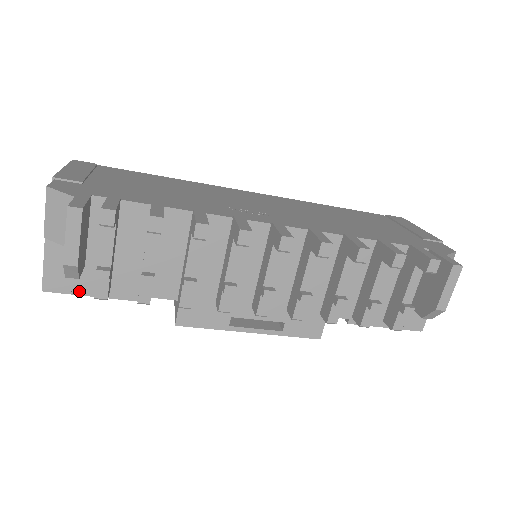
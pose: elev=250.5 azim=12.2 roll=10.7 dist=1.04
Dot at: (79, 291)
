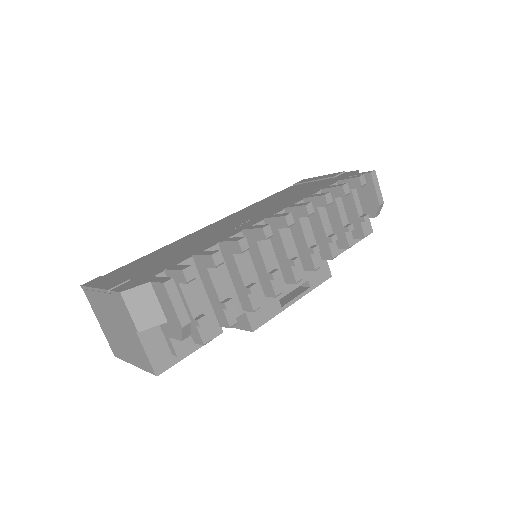
Dot at: (180, 357)
